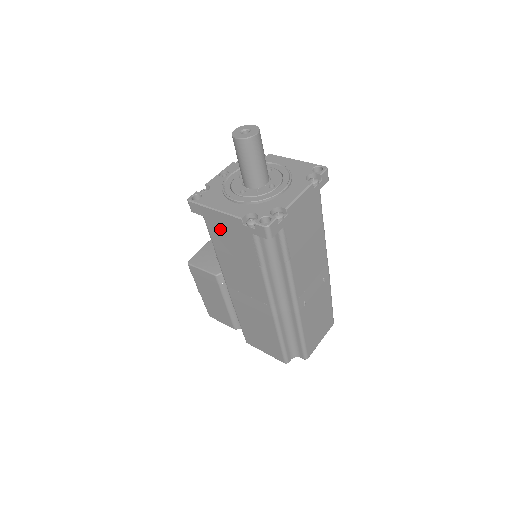
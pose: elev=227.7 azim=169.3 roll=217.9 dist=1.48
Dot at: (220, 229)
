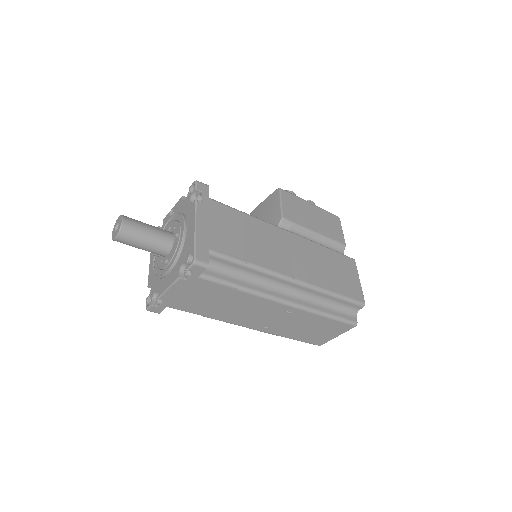
Dot at: occluded
